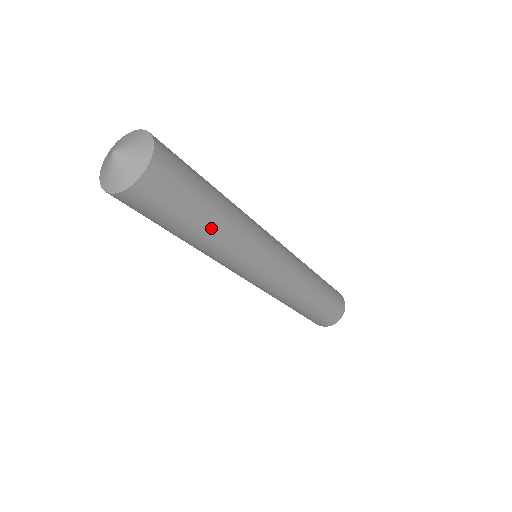
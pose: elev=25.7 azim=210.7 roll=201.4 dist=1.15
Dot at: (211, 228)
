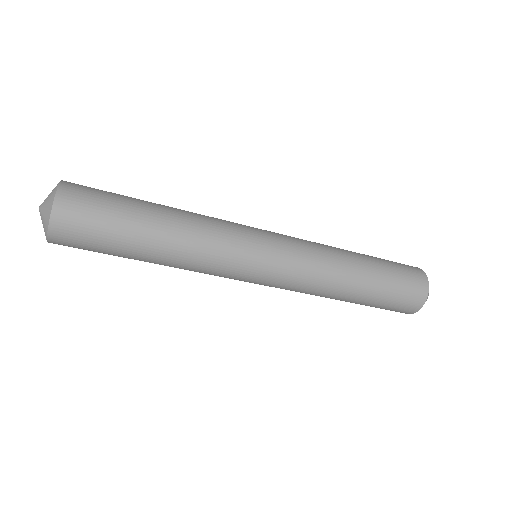
Dot at: (150, 256)
